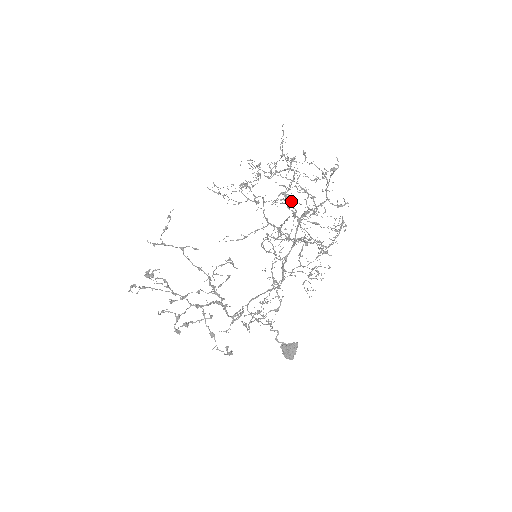
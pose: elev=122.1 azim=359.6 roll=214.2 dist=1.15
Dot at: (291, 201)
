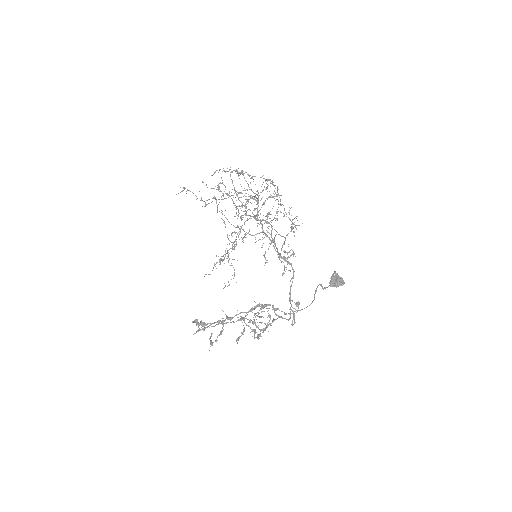
Dot at: occluded
